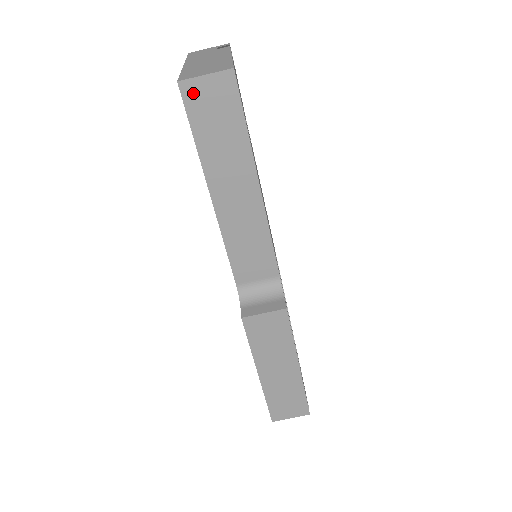
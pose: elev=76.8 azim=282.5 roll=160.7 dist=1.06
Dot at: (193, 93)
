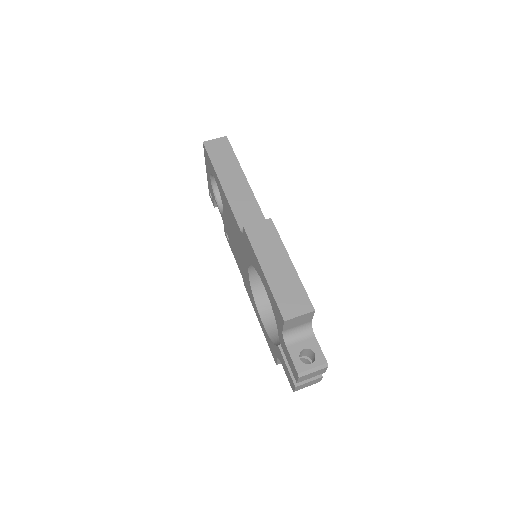
Dot at: (210, 145)
